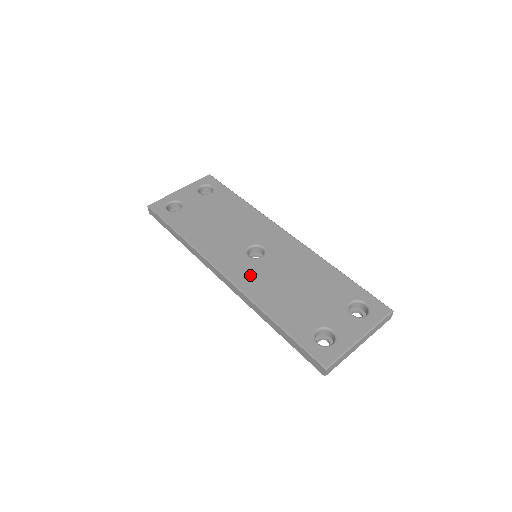
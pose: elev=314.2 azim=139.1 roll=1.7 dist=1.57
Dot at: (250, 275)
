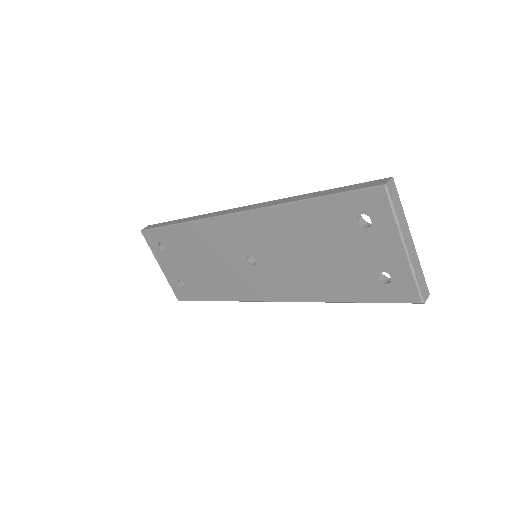
Dot at: occluded
